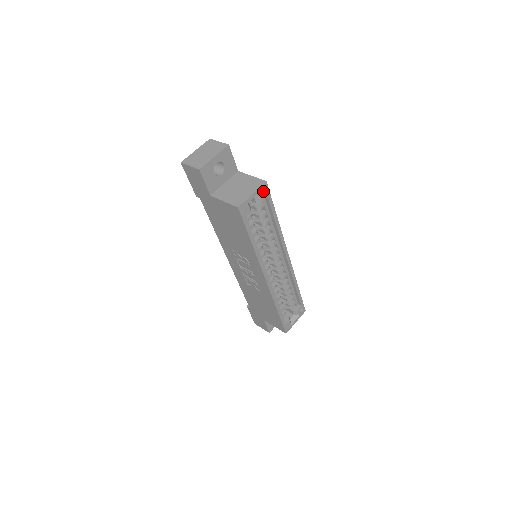
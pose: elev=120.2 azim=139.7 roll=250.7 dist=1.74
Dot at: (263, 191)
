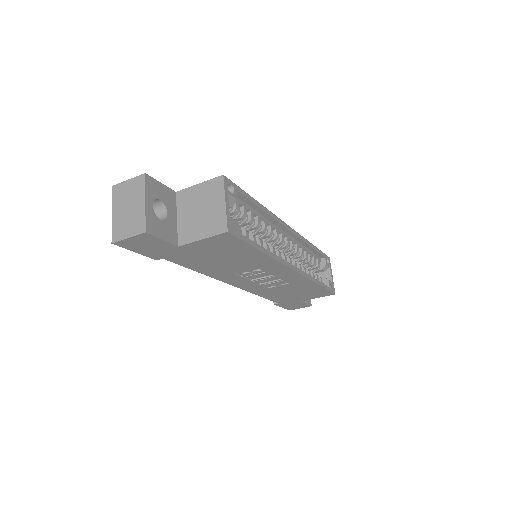
Dot at: occluded
